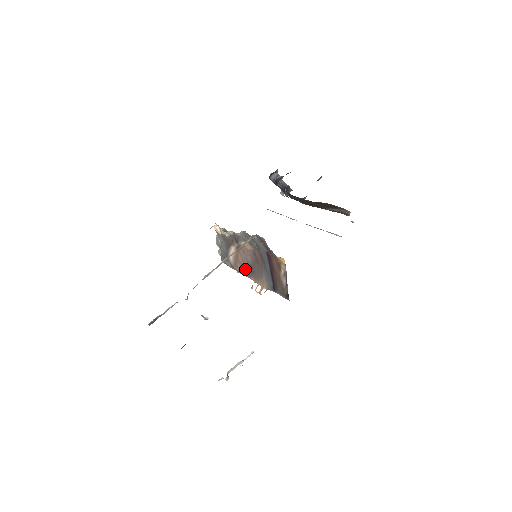
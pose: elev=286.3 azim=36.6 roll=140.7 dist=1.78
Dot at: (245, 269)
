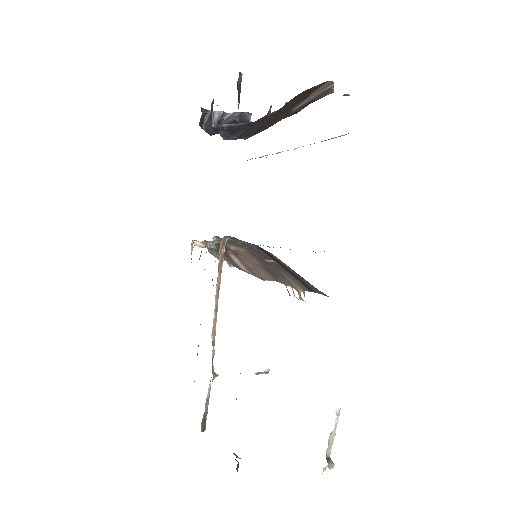
Dot at: (265, 274)
